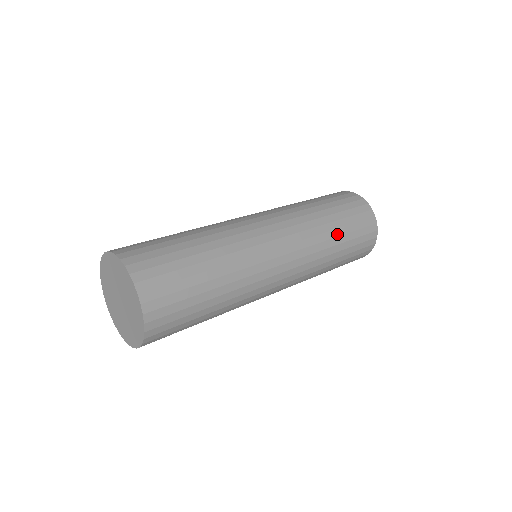
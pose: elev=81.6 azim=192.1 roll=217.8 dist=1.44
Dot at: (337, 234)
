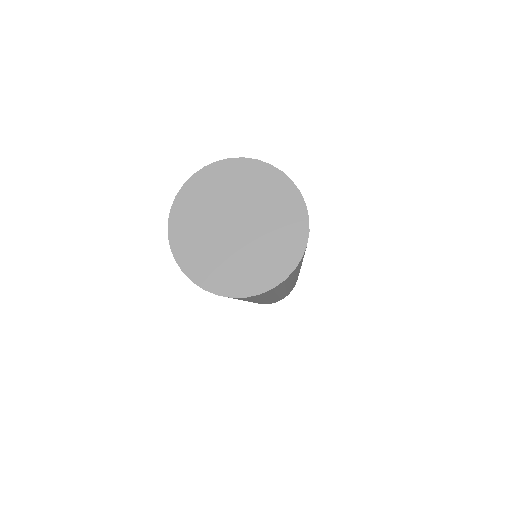
Dot at: occluded
